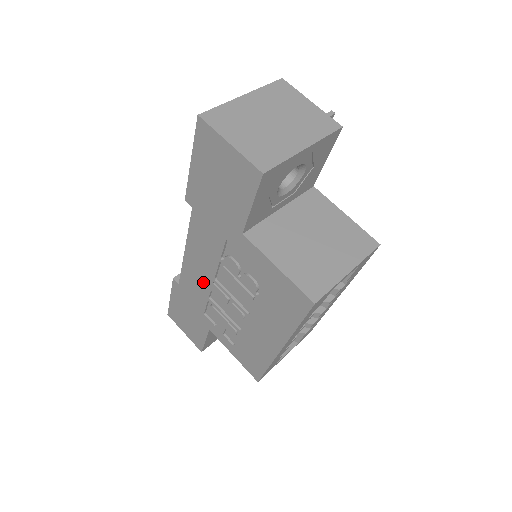
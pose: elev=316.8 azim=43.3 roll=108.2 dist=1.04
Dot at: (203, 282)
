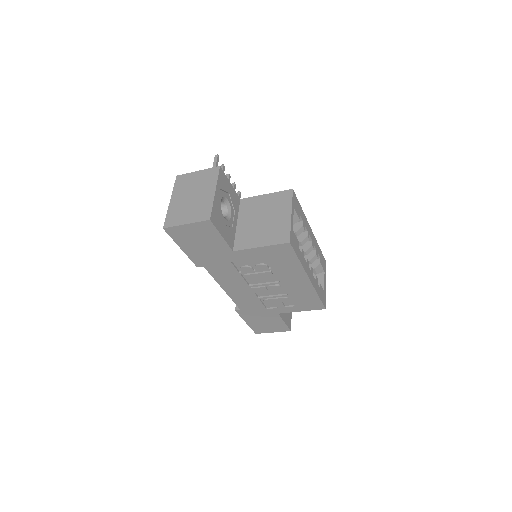
Dot at: (247, 294)
